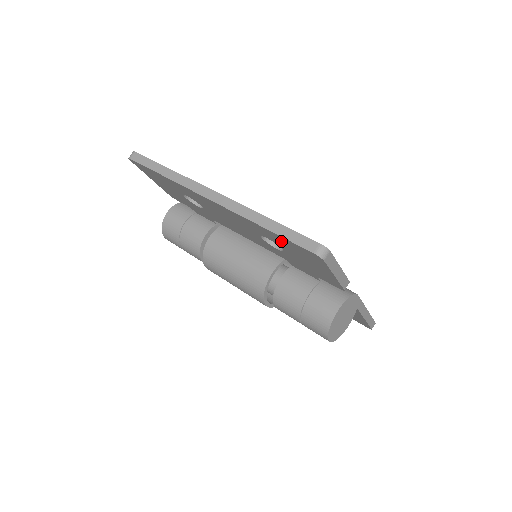
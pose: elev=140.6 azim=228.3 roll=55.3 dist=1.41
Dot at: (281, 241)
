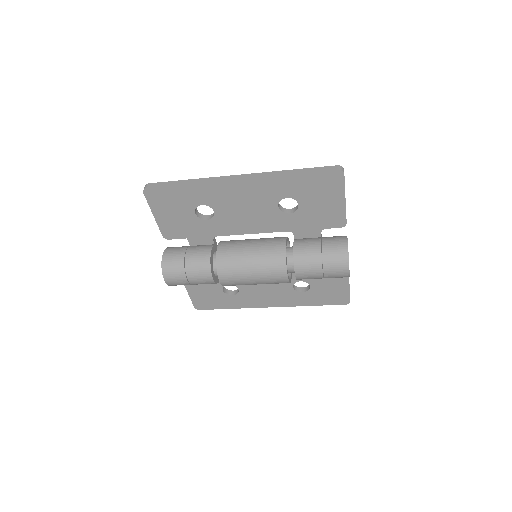
Dot at: (305, 185)
